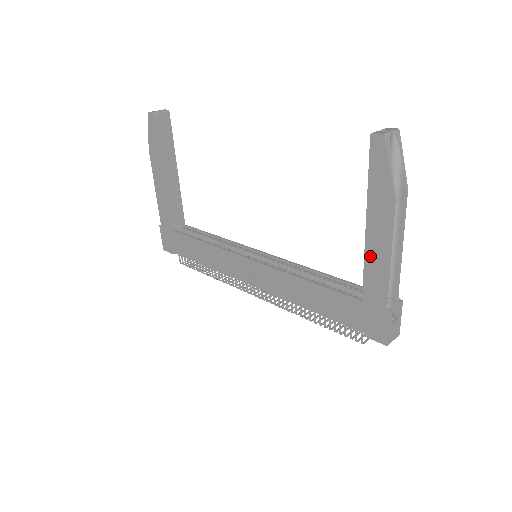
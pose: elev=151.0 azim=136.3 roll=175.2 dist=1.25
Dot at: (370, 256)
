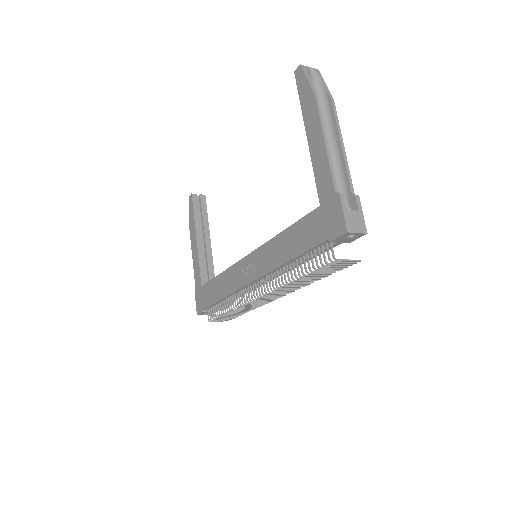
Dot at: (315, 158)
